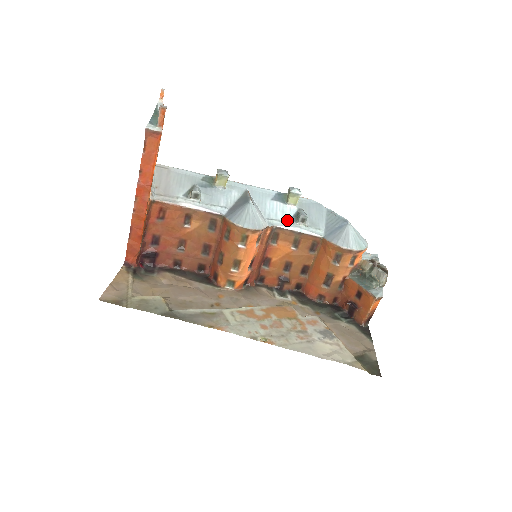
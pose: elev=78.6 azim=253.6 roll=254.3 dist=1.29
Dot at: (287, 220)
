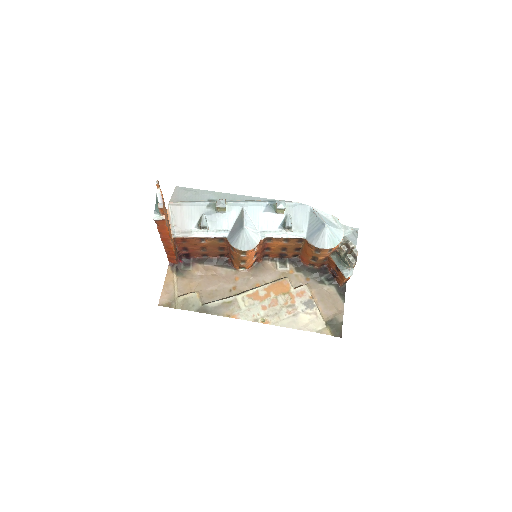
Dot at: (276, 229)
